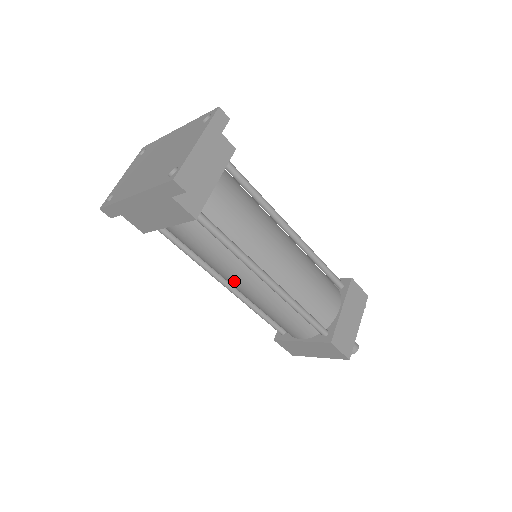
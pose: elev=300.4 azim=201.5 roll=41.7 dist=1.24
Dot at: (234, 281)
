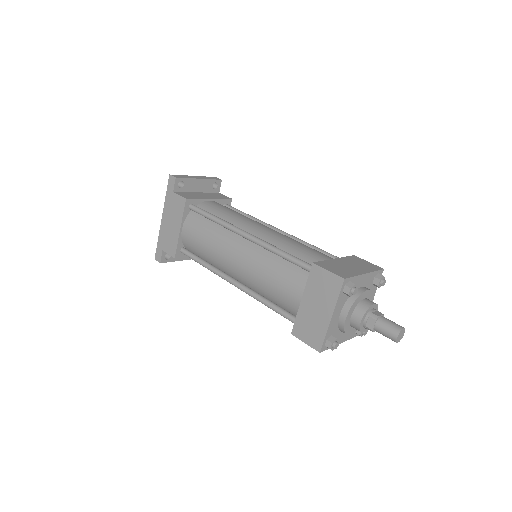
Dot at: (227, 256)
